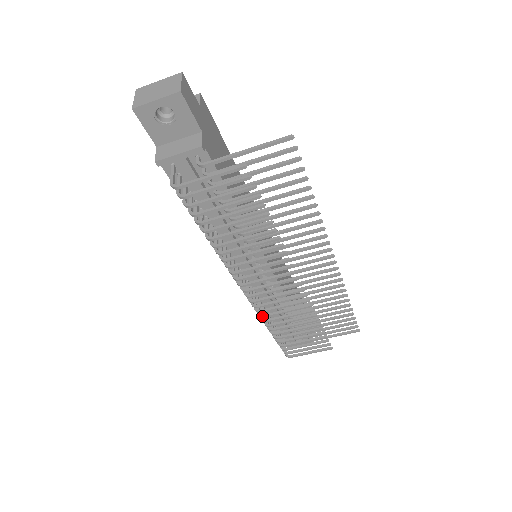
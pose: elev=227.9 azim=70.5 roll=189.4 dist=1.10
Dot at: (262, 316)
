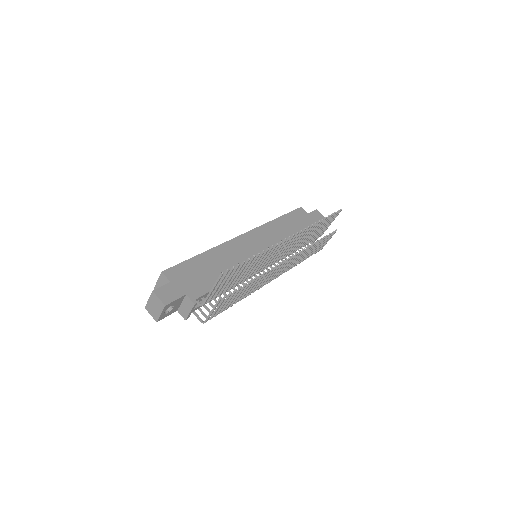
Dot at: (288, 270)
